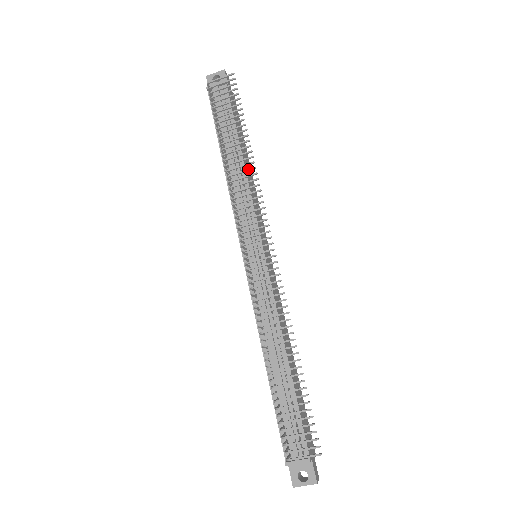
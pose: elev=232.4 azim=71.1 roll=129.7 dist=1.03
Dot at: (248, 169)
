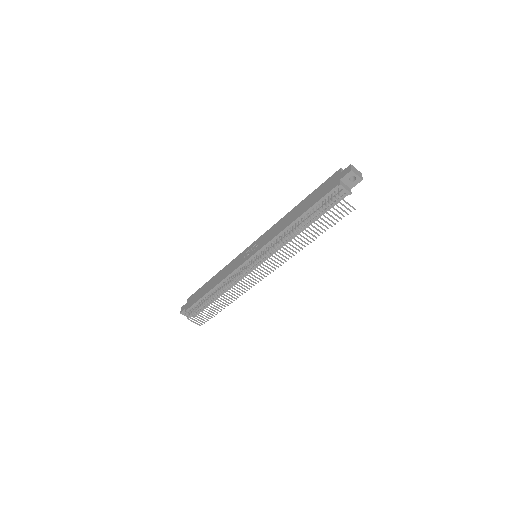
Dot at: (296, 249)
